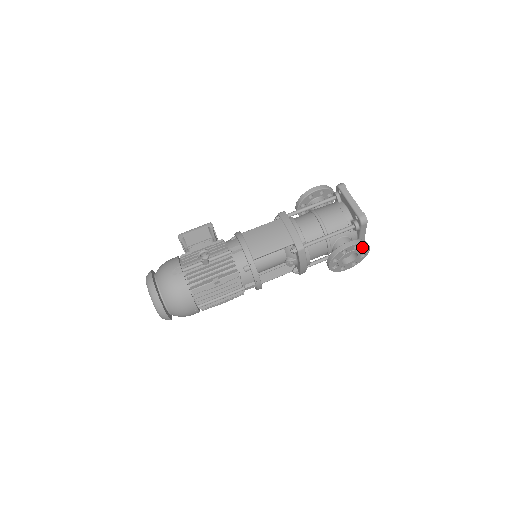
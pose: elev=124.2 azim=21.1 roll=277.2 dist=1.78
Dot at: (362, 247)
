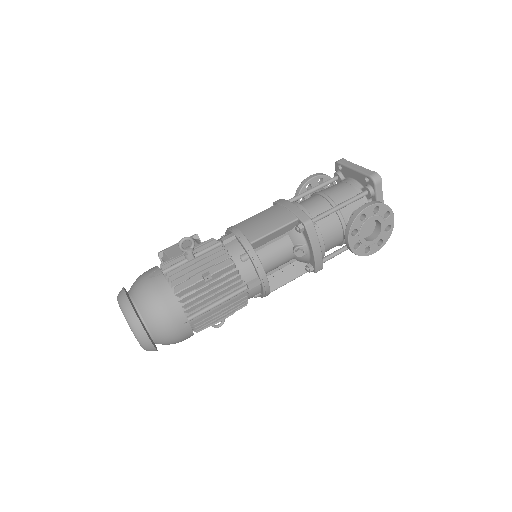
Dot at: (384, 211)
